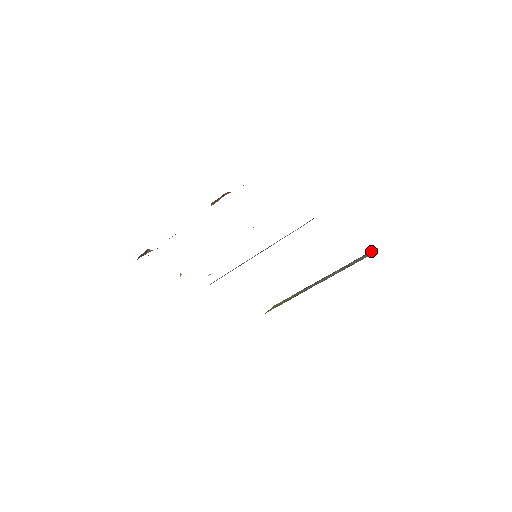
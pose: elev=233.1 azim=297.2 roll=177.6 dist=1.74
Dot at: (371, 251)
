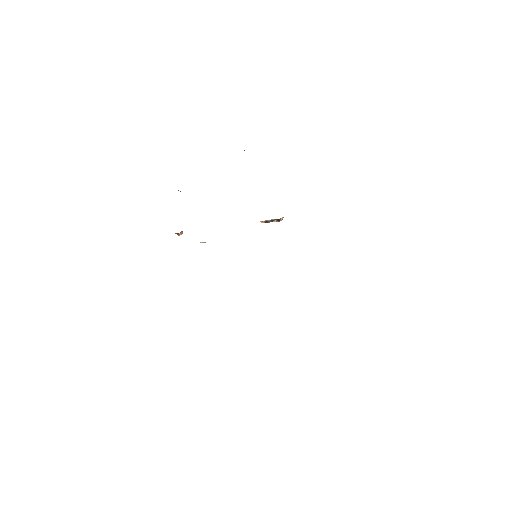
Dot at: occluded
